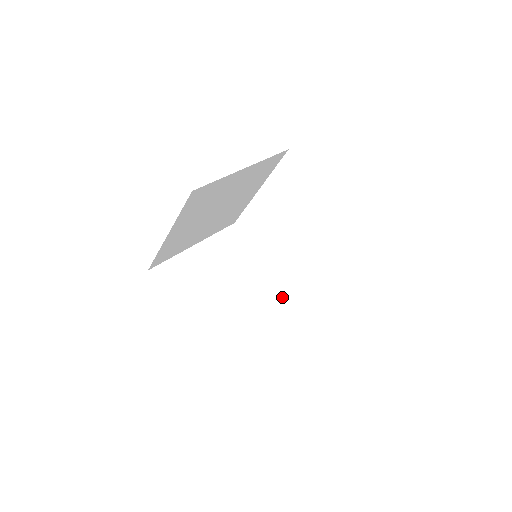
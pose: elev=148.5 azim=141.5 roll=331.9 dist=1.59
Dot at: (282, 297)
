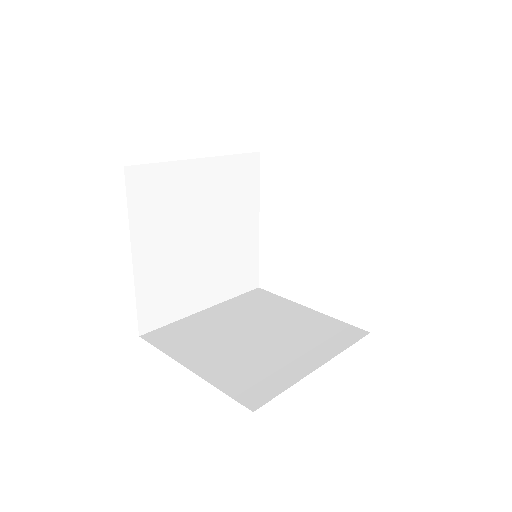
Dot at: (339, 332)
